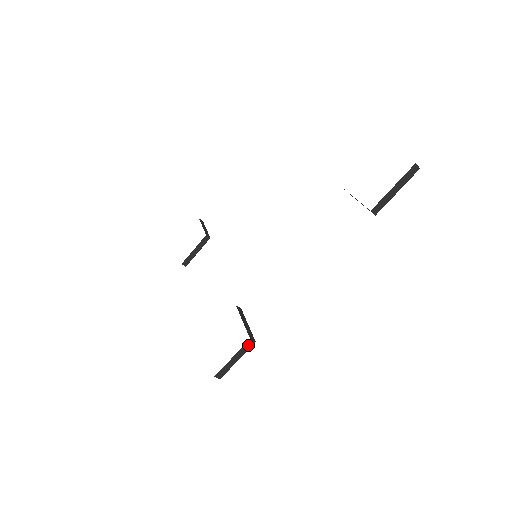
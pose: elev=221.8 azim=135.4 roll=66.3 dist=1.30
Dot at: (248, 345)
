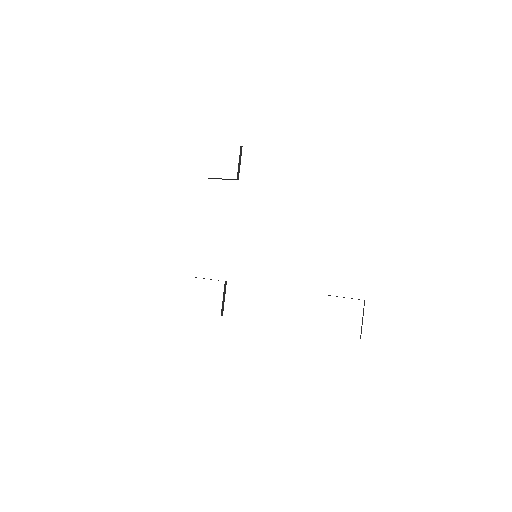
Dot at: occluded
